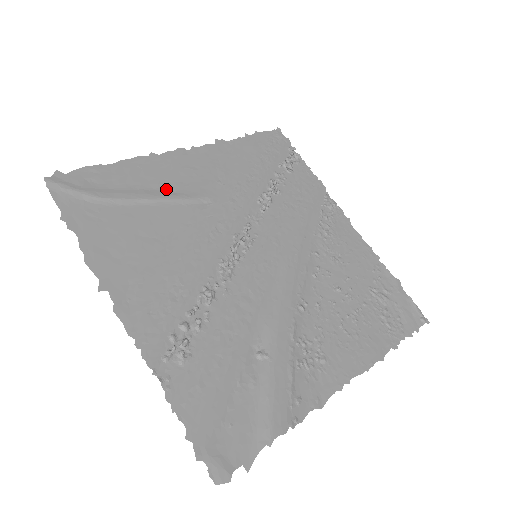
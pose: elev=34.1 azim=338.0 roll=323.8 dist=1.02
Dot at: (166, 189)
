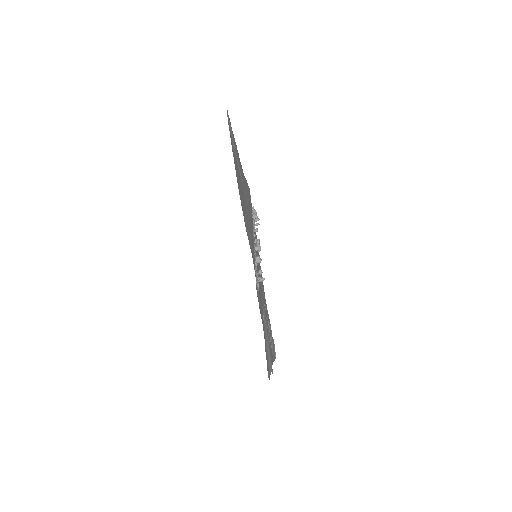
Dot at: occluded
